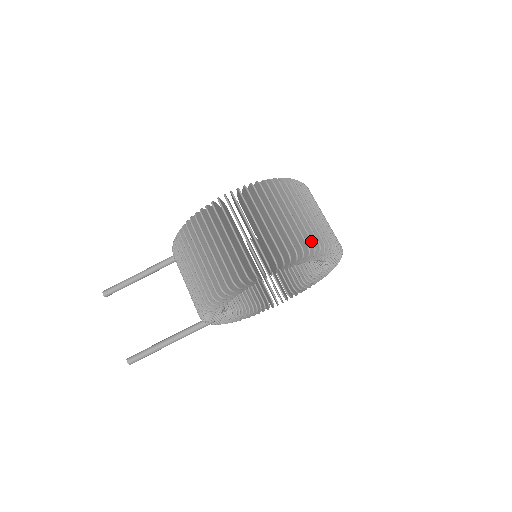
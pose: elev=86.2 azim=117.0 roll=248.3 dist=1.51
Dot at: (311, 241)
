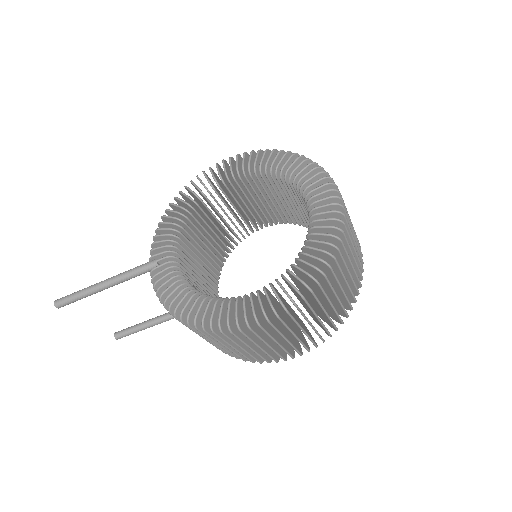
Dot at: (346, 315)
